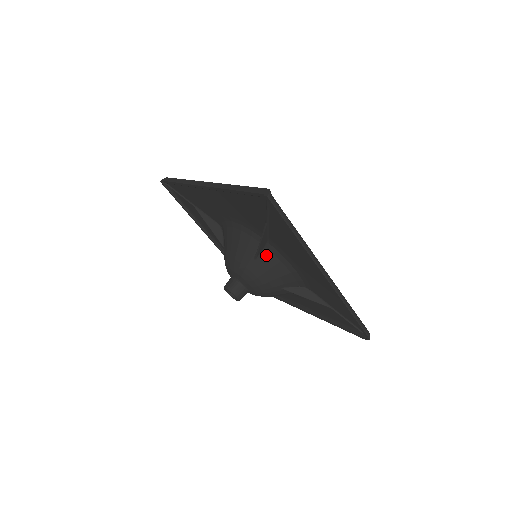
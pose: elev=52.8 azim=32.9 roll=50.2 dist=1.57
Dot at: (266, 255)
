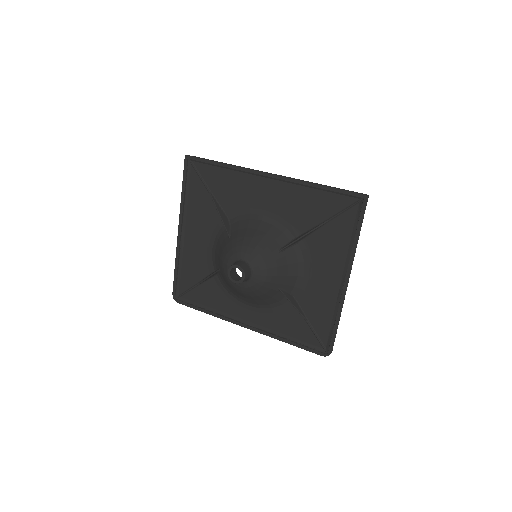
Dot at: (290, 252)
